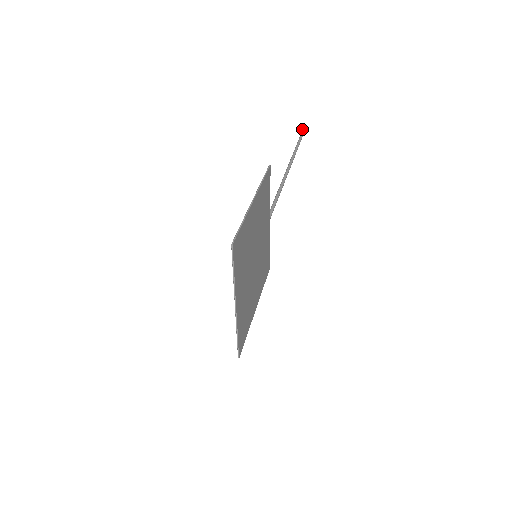
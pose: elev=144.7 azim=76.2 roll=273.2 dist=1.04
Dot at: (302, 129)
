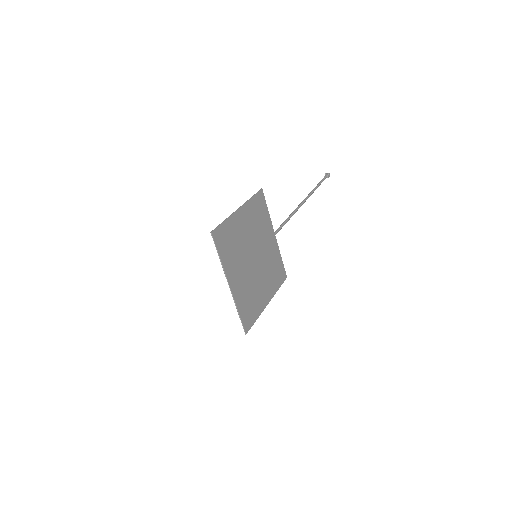
Dot at: (325, 174)
